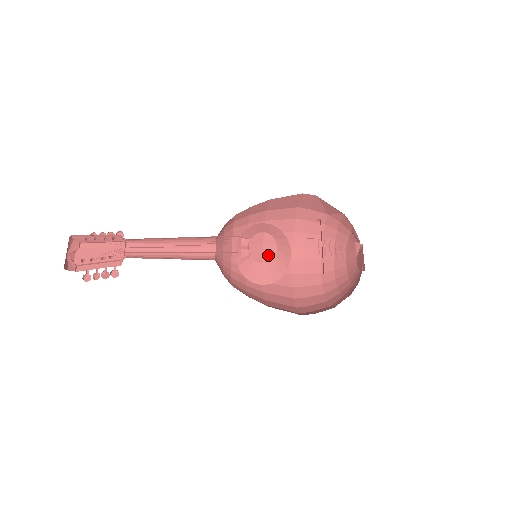
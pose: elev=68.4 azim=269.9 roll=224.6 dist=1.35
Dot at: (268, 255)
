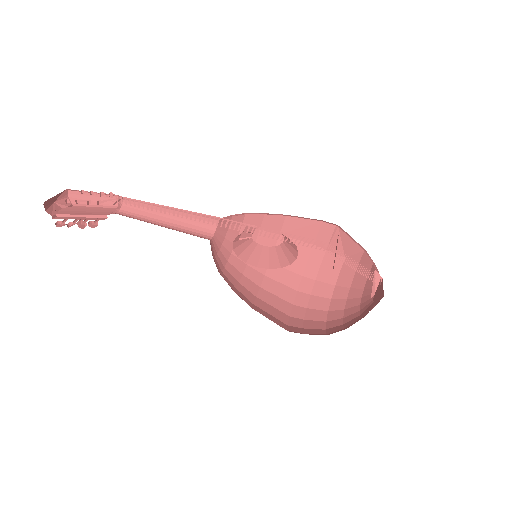
Dot at: (268, 287)
